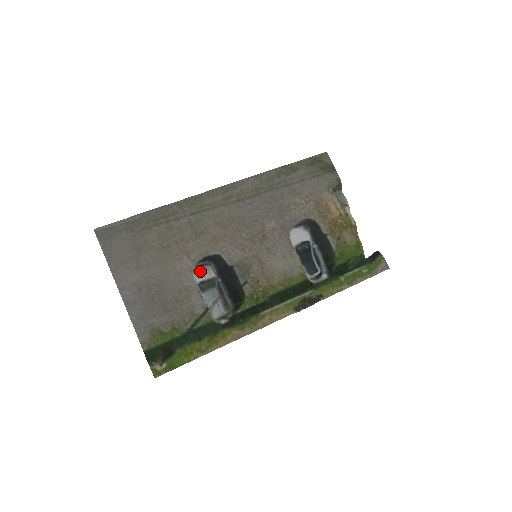
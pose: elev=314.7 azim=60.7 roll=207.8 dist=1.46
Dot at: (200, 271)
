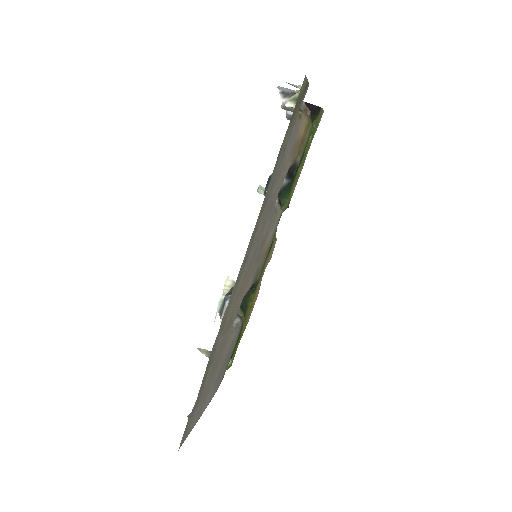
Dot at: occluded
